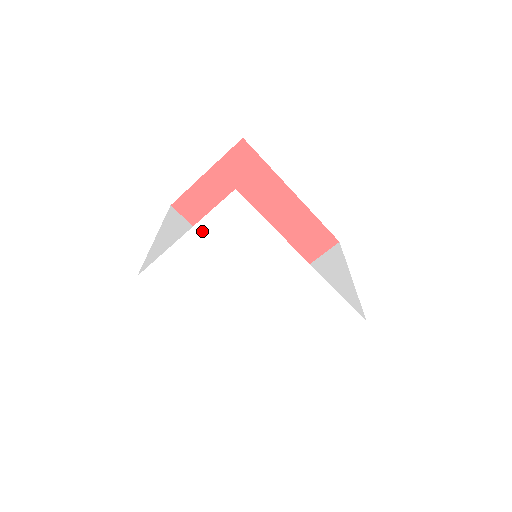
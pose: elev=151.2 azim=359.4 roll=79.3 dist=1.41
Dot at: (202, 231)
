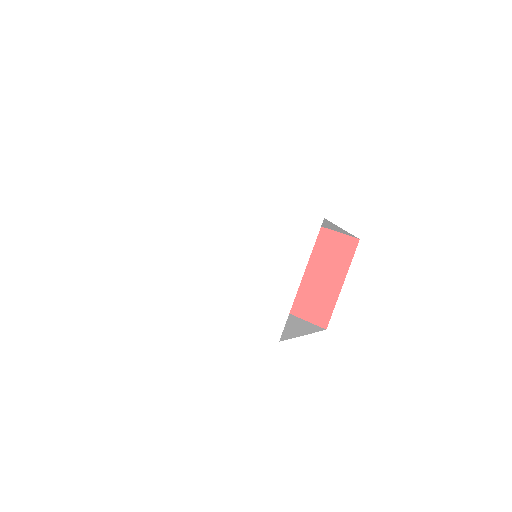
Dot at: (165, 213)
